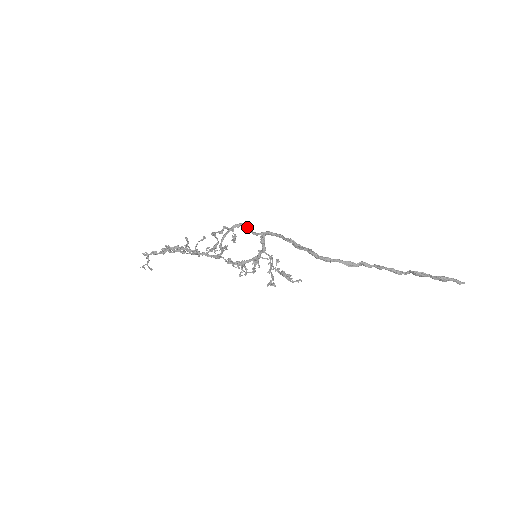
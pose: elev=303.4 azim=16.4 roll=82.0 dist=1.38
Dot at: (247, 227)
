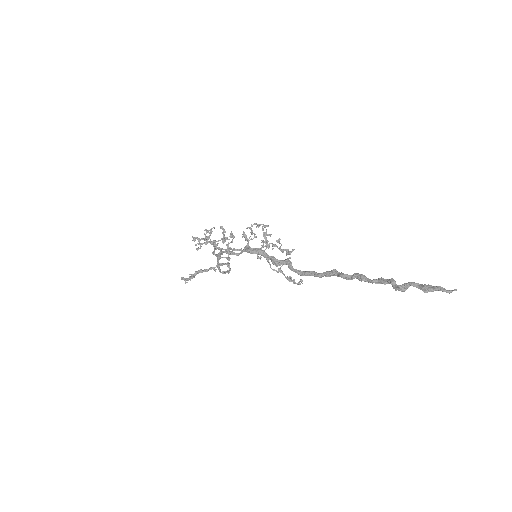
Dot at: occluded
